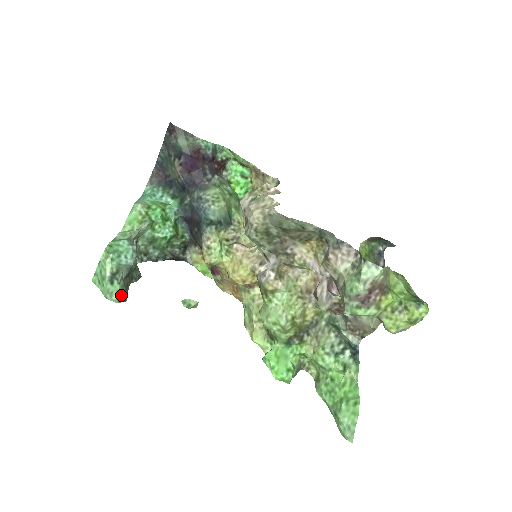
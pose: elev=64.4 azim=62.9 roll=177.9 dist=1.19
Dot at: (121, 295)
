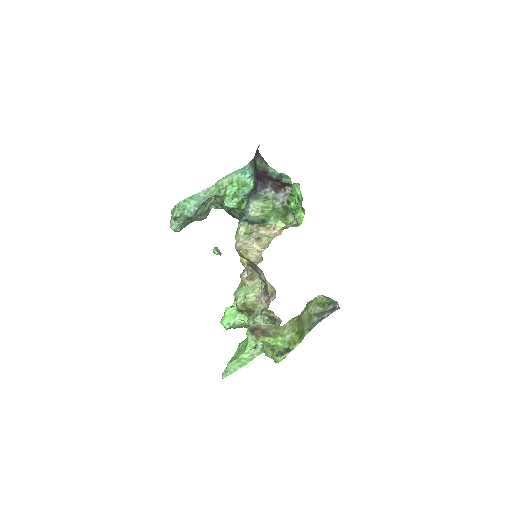
Dot at: (177, 228)
